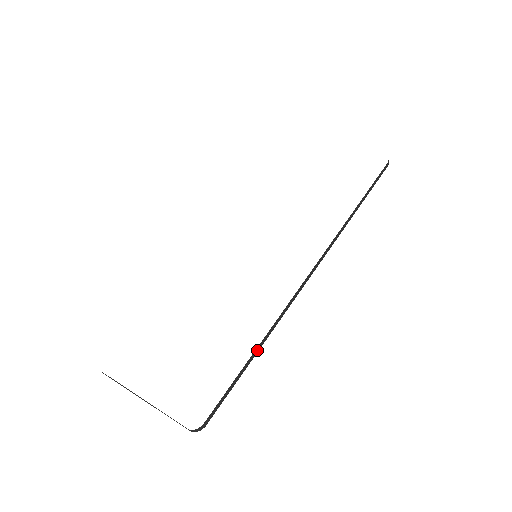
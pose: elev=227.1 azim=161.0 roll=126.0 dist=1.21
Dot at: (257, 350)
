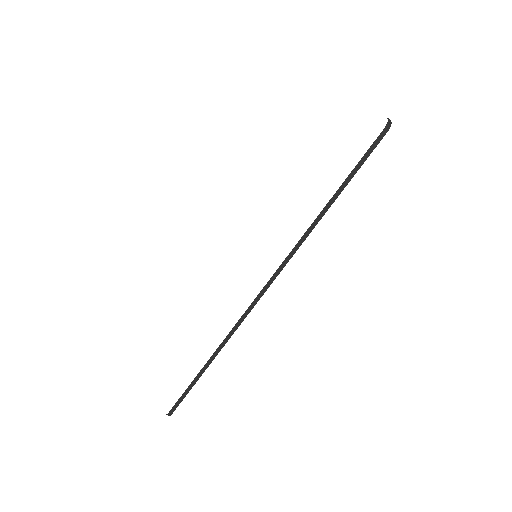
Dot at: (208, 364)
